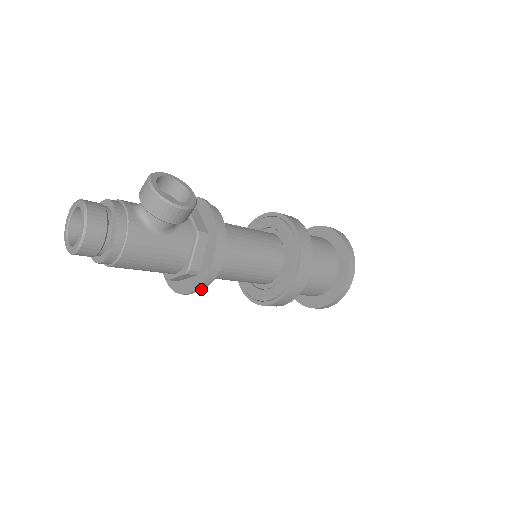
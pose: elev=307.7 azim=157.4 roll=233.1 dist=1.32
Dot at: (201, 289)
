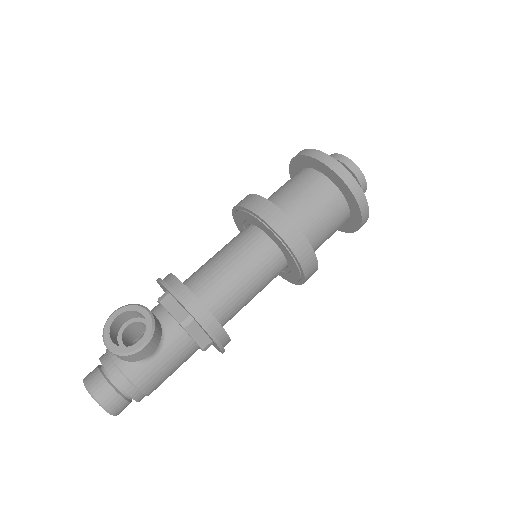
Dot at: (228, 342)
